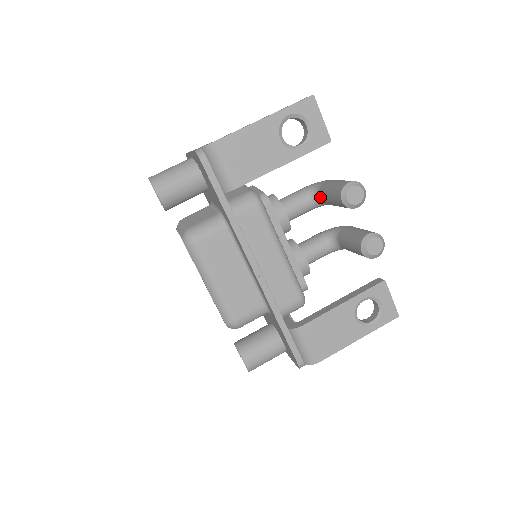
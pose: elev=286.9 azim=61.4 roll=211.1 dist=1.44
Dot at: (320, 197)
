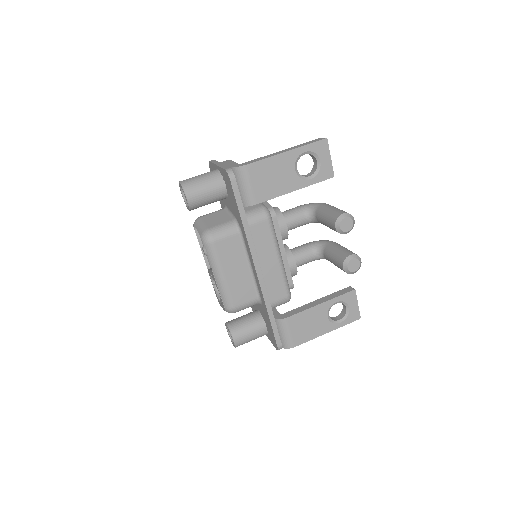
Dot at: (316, 217)
